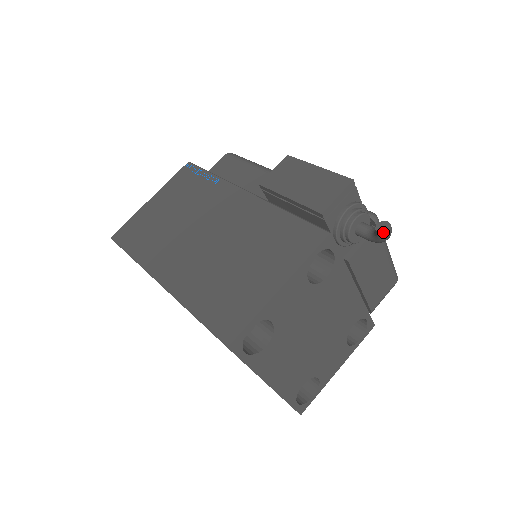
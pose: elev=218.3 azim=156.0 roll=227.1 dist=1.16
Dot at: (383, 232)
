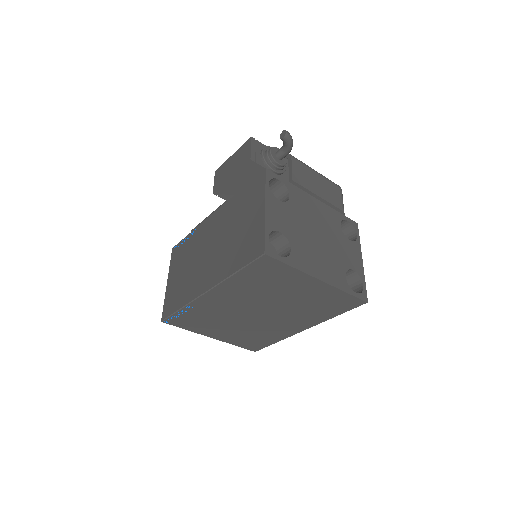
Dot at: (284, 135)
